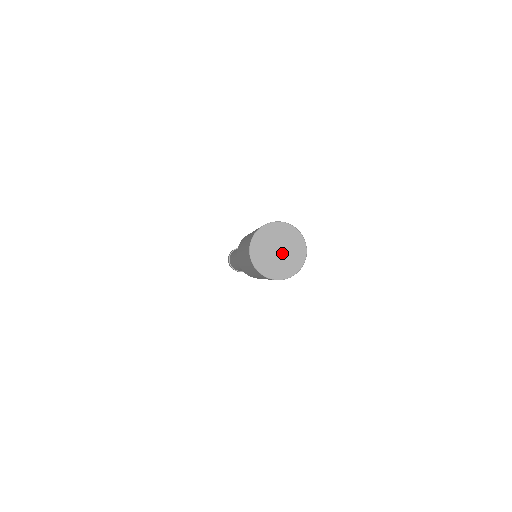
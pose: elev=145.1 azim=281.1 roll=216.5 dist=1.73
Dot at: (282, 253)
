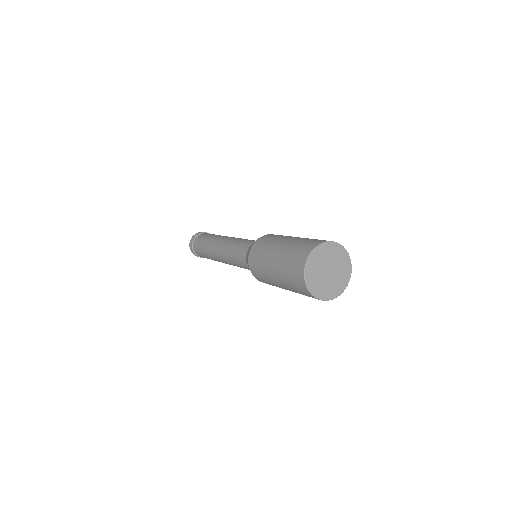
Dot at: (332, 270)
